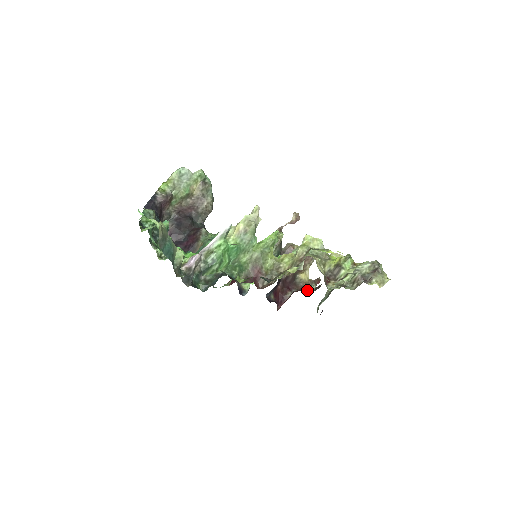
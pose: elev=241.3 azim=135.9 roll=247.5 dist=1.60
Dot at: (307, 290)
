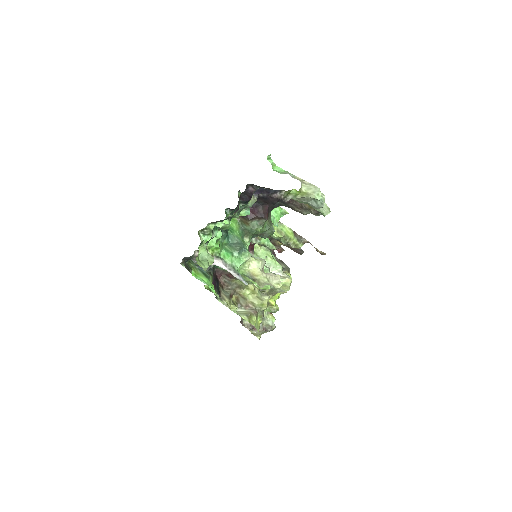
Dot at: occluded
